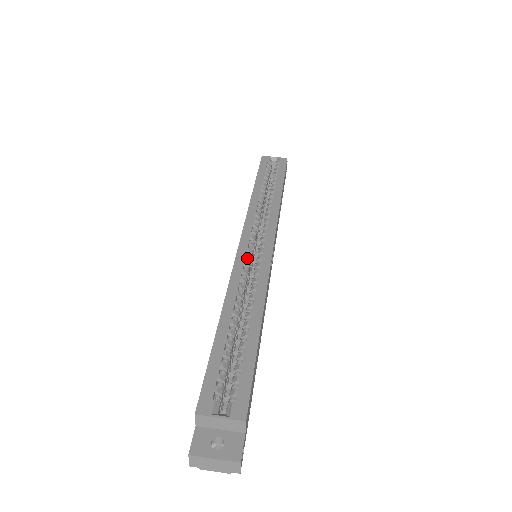
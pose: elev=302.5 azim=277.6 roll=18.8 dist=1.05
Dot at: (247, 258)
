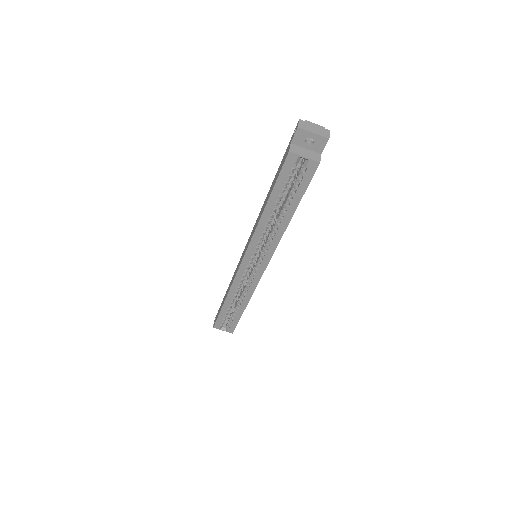
Dot at: (245, 273)
